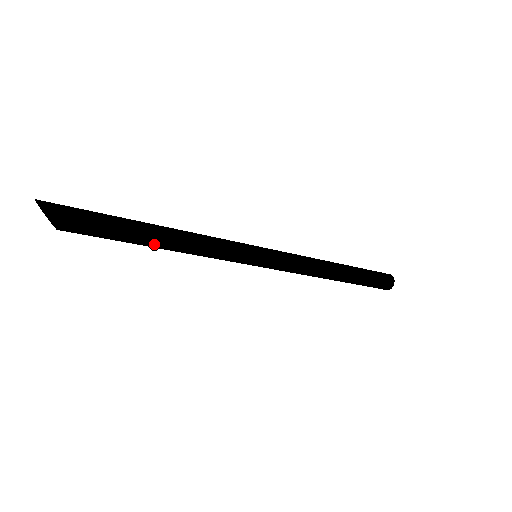
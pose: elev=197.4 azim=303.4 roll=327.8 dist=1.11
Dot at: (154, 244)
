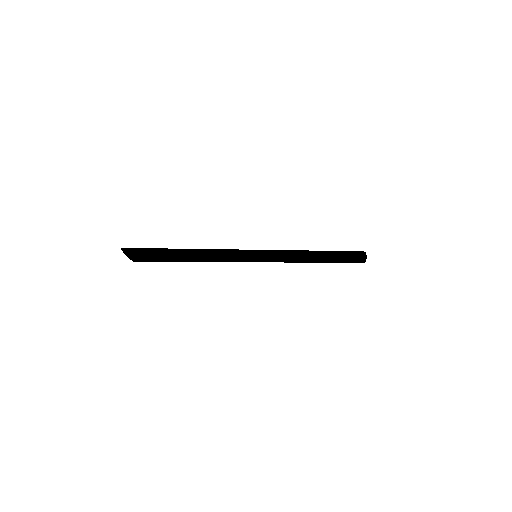
Dot at: (188, 261)
